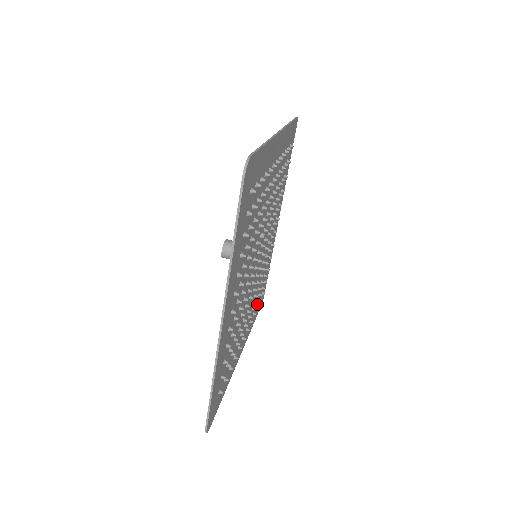
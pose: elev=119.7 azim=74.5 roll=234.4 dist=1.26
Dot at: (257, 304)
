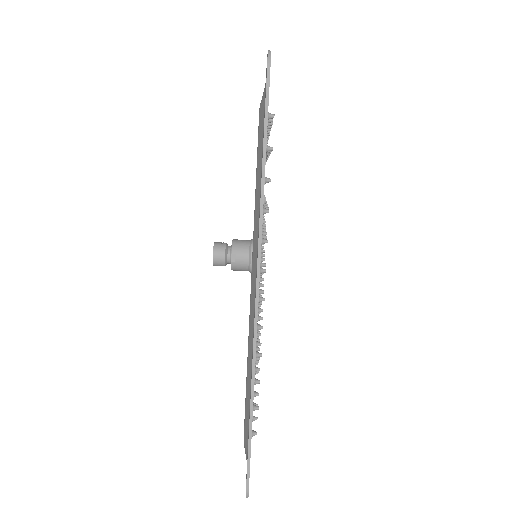
Dot at: occluded
